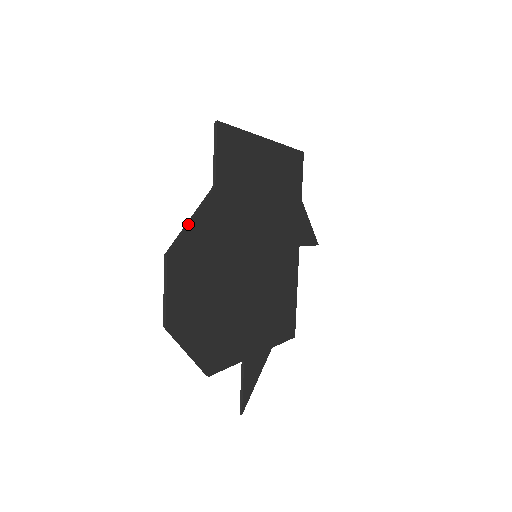
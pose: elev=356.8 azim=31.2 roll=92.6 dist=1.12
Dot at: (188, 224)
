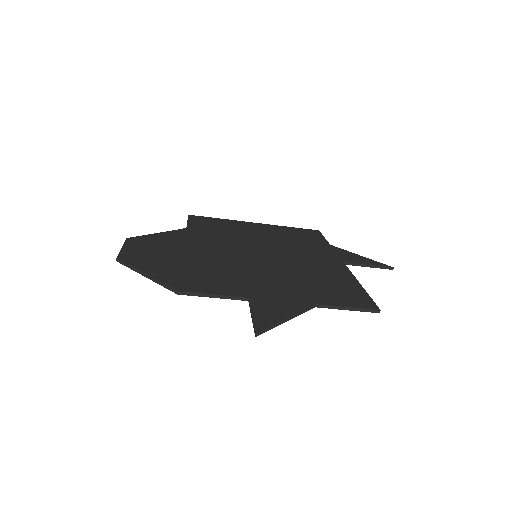
Dot at: (153, 234)
